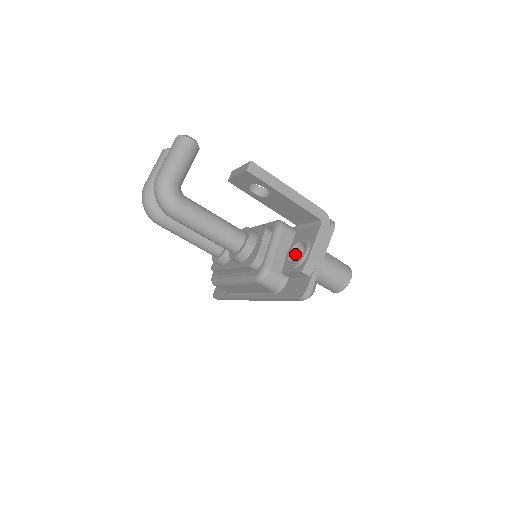
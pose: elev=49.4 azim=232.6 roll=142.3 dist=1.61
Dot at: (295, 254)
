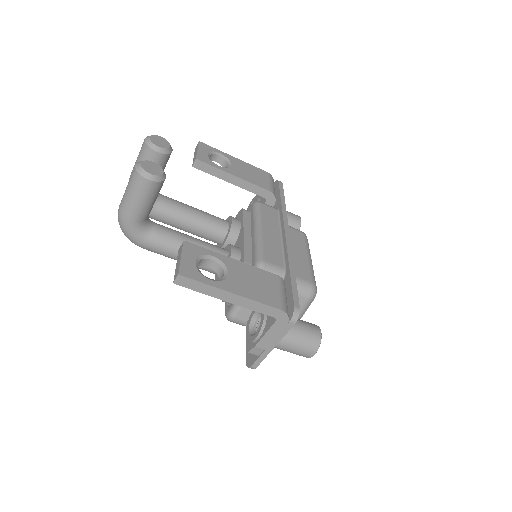
Dot at: (260, 316)
